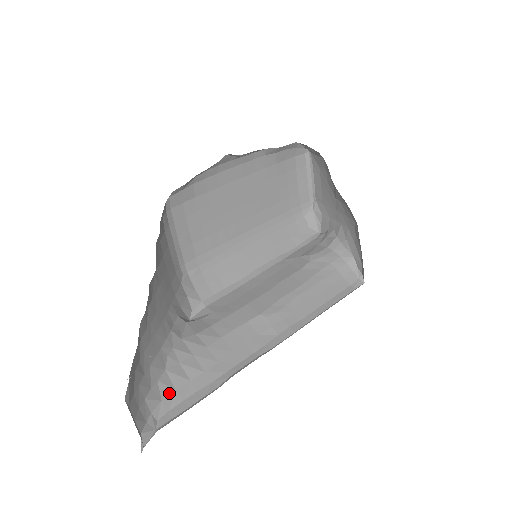
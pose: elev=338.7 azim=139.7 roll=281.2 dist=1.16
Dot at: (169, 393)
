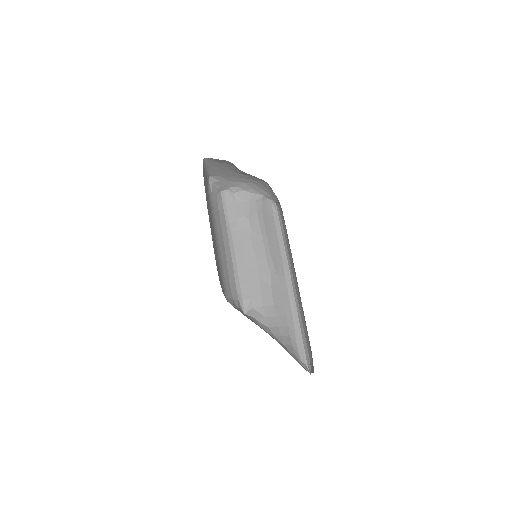
Dot at: (293, 349)
